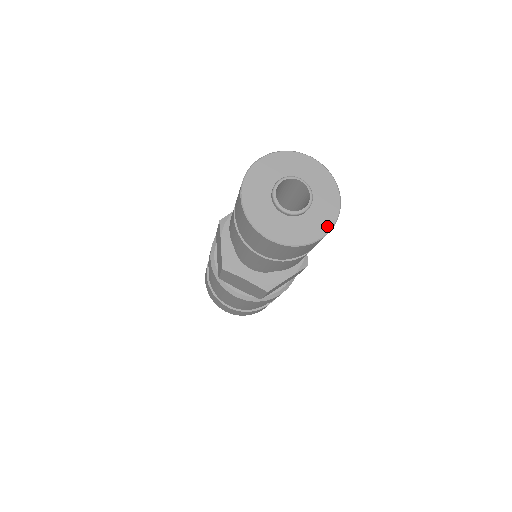
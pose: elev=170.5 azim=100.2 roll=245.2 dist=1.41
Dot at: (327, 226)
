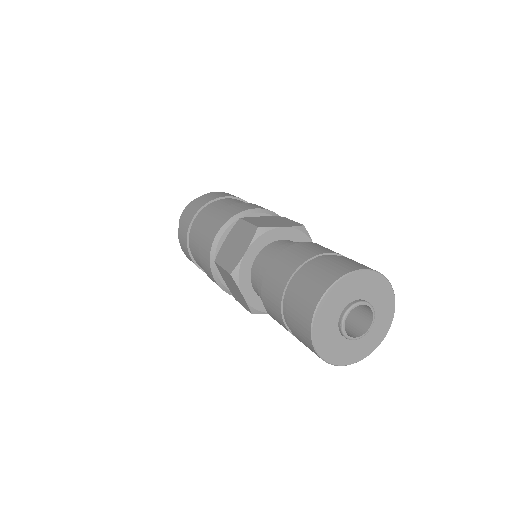
Dot at: (388, 323)
